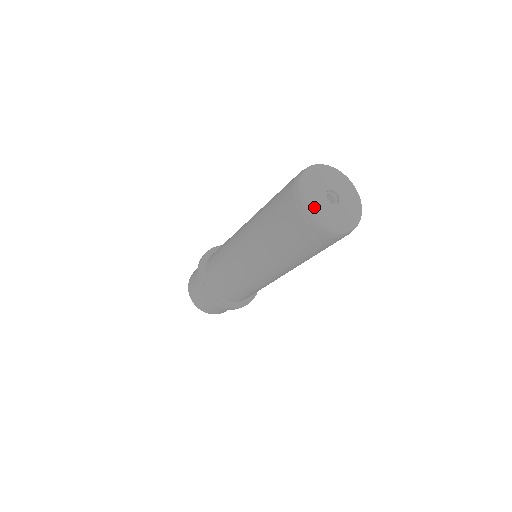
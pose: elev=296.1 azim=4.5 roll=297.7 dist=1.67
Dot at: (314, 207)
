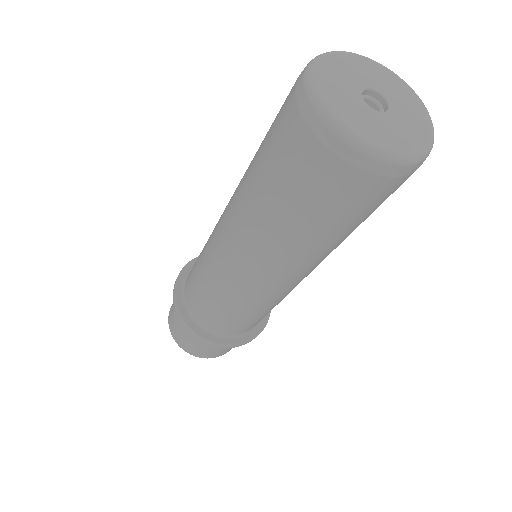
Dot at: (327, 65)
